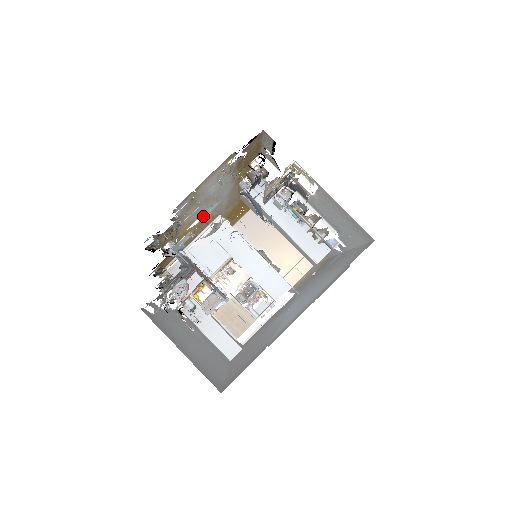
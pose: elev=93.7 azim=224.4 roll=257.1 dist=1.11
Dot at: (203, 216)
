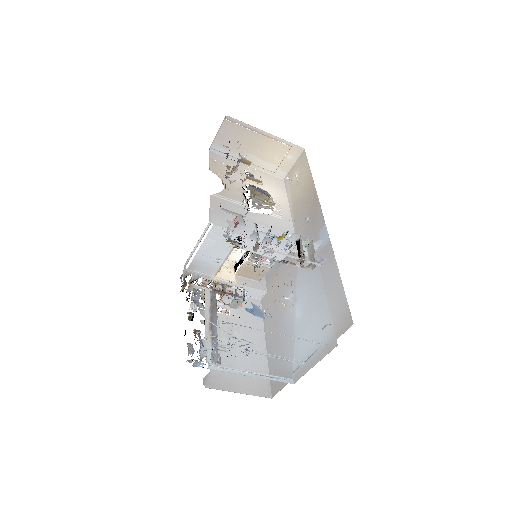
Dot at: occluded
